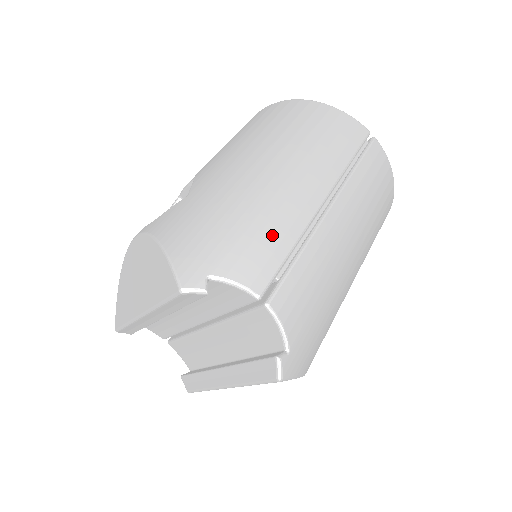
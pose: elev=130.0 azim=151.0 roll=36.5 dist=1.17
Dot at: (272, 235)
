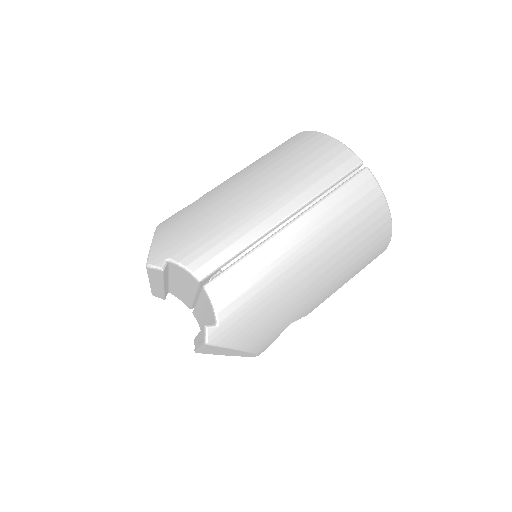
Dot at: (227, 237)
